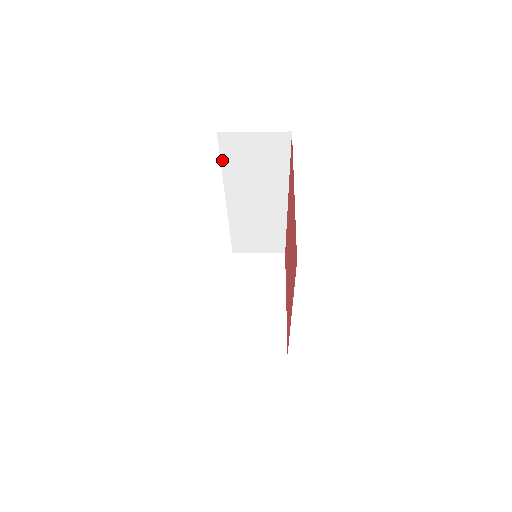
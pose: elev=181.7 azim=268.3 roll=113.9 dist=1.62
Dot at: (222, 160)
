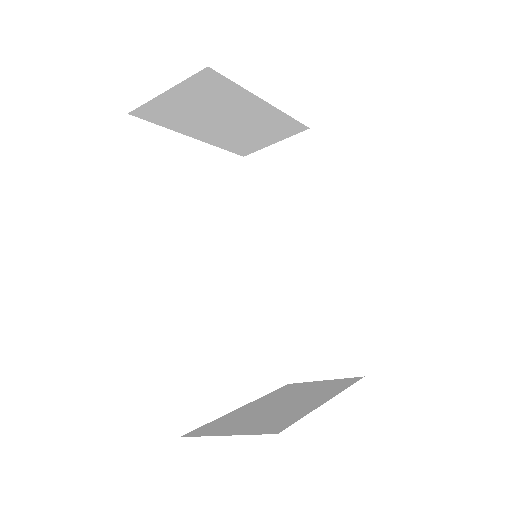
Dot at: (253, 194)
